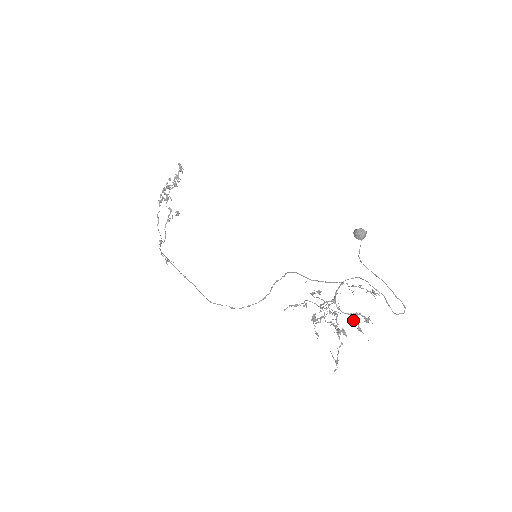
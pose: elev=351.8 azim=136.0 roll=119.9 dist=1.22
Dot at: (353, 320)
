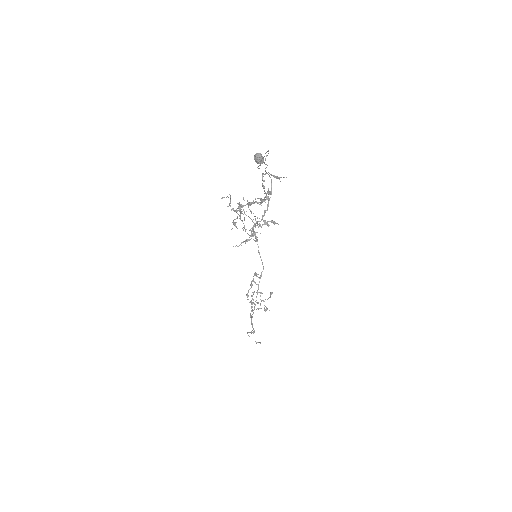
Dot at: (262, 202)
